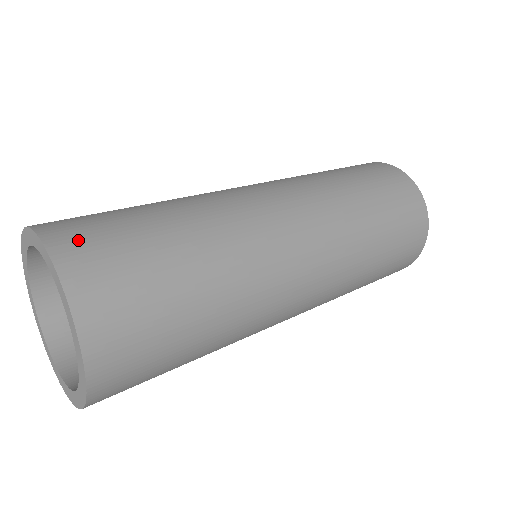
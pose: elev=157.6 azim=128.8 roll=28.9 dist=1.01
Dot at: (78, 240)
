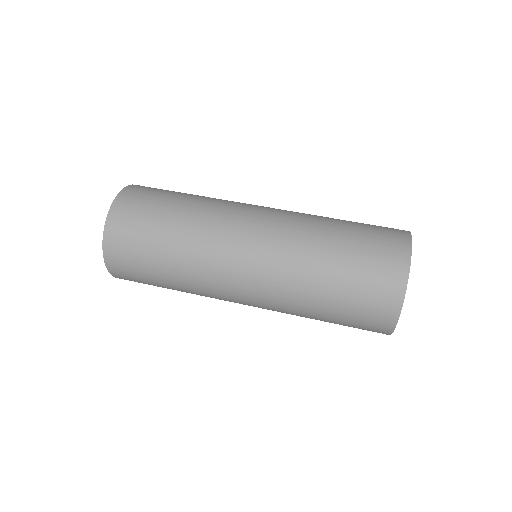
Dot at: (130, 200)
